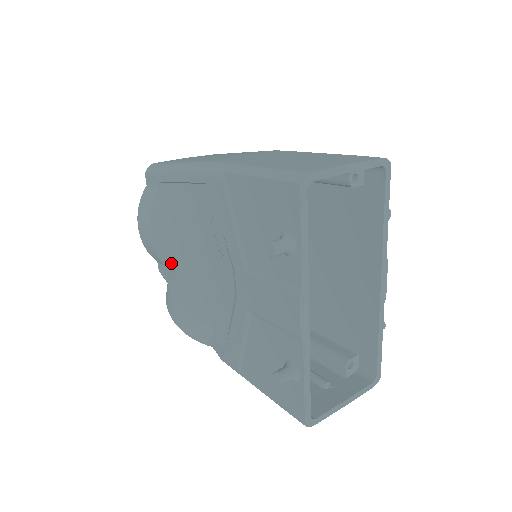
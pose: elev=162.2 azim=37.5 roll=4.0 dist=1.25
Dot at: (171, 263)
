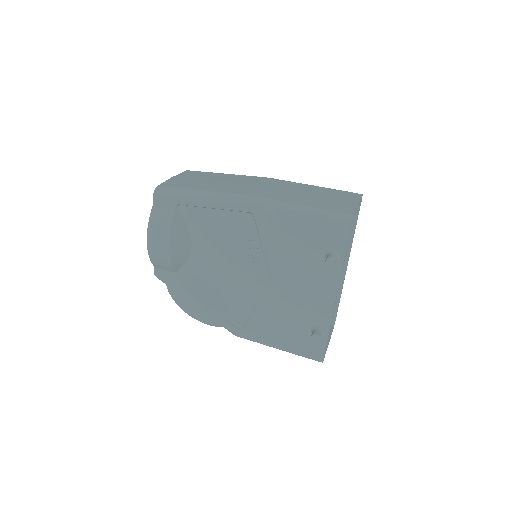
Dot at: (179, 268)
